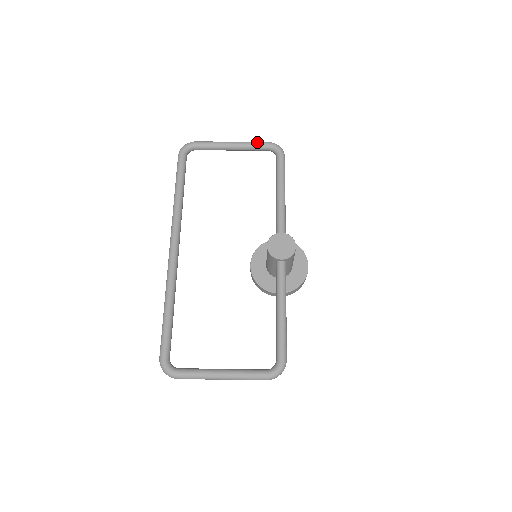
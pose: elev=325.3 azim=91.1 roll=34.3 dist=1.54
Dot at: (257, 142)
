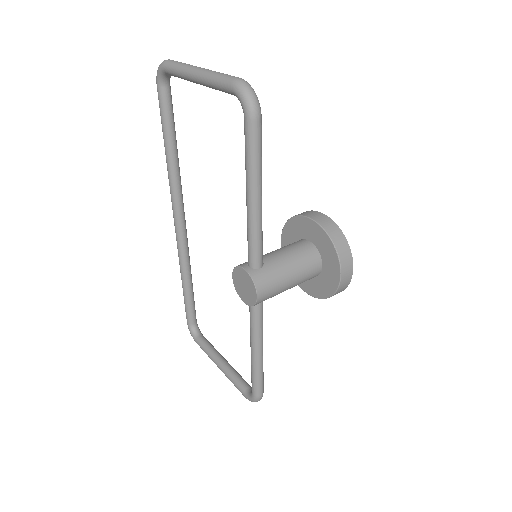
Dot at: (218, 80)
